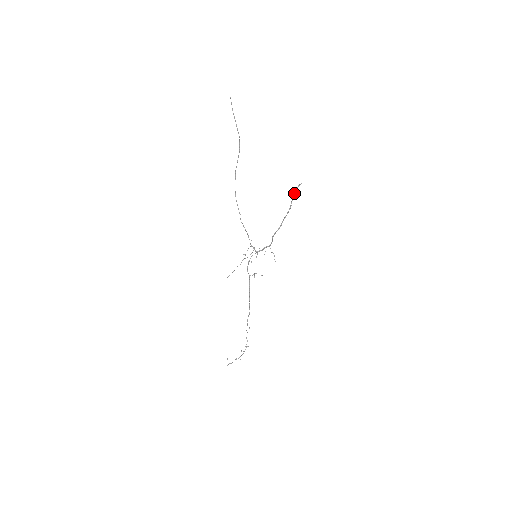
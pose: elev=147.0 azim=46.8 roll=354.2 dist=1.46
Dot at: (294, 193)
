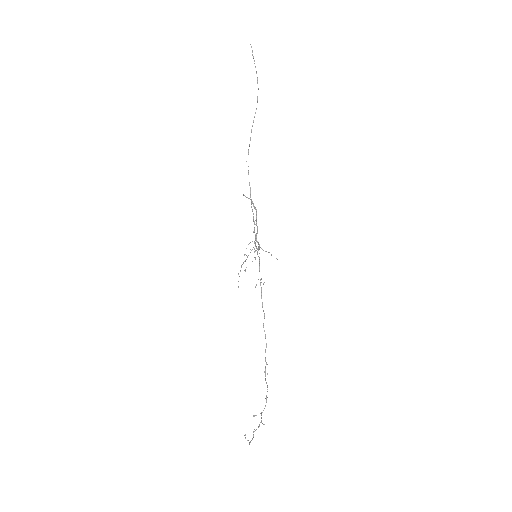
Dot at: (249, 198)
